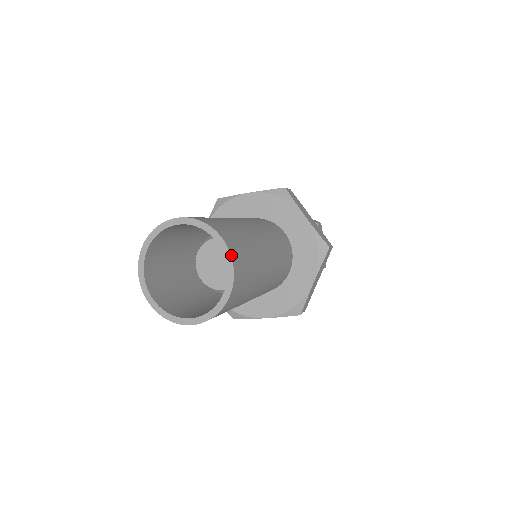
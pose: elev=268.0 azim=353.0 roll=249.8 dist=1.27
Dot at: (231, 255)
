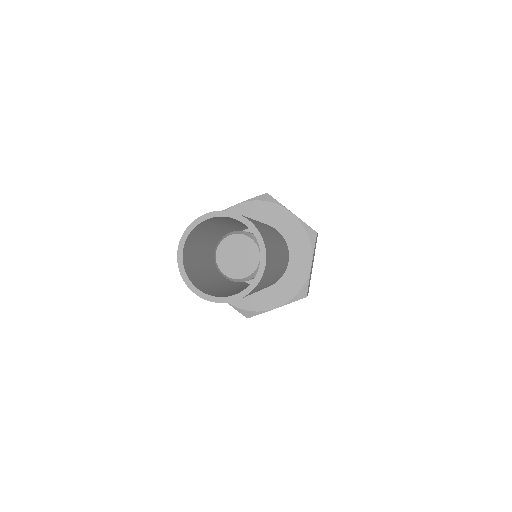
Dot at: (259, 231)
